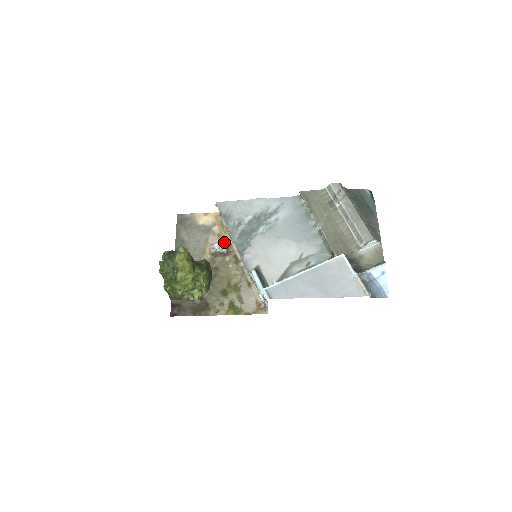
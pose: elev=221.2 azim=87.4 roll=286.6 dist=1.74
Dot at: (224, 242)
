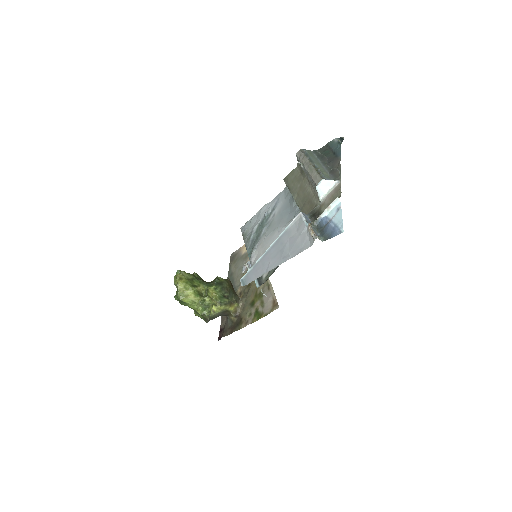
Dot at: occluded
